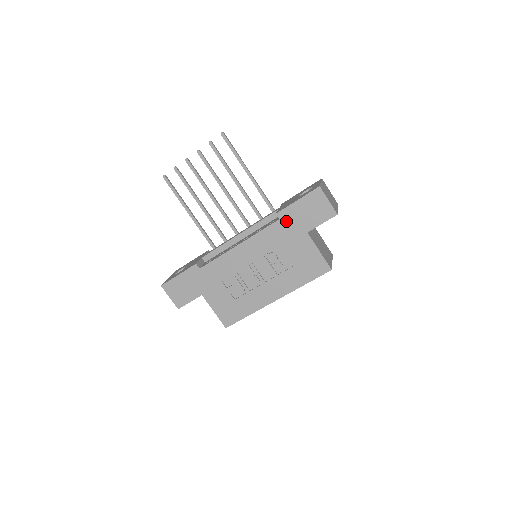
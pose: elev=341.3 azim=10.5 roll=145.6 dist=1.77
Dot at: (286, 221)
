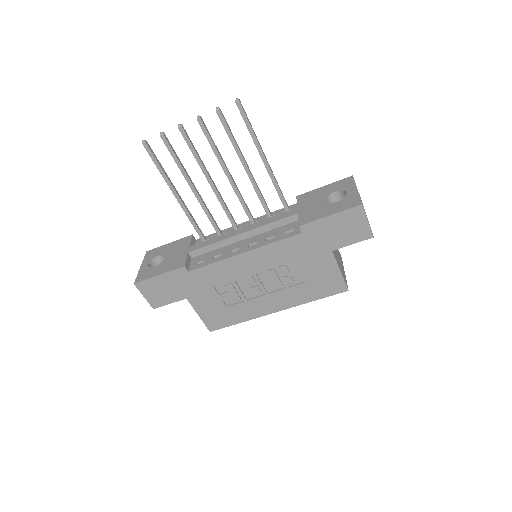
Dot at: (310, 236)
